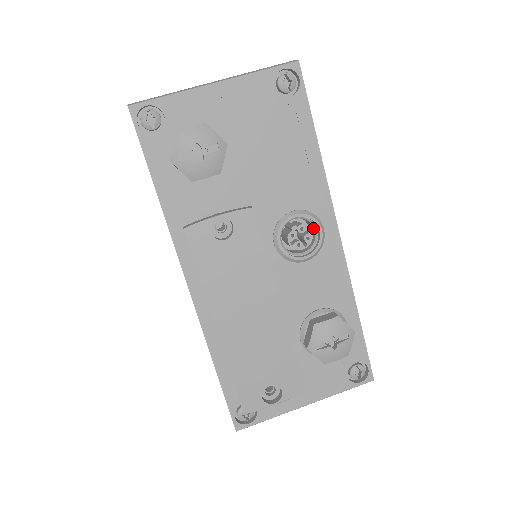
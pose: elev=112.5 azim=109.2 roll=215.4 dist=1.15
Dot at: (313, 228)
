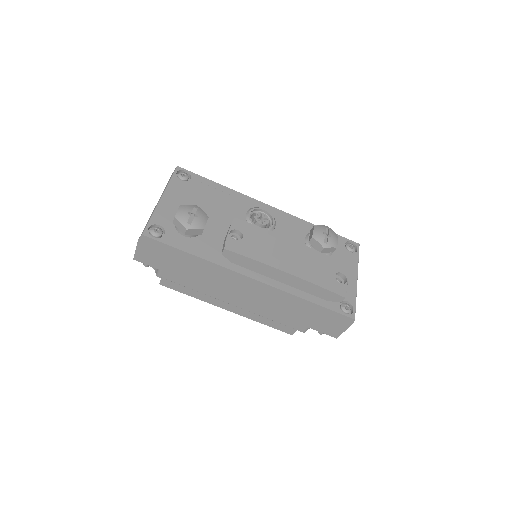
Dot at: (260, 214)
